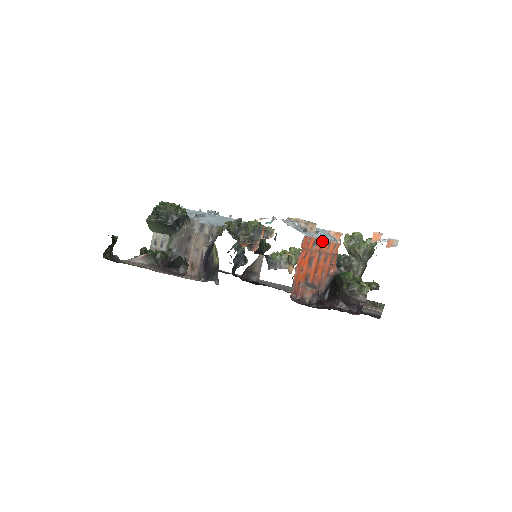
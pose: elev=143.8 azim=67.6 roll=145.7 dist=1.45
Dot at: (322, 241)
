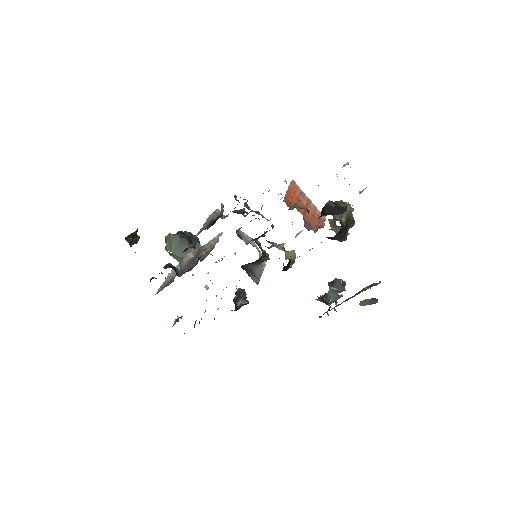
Dot at: (308, 199)
